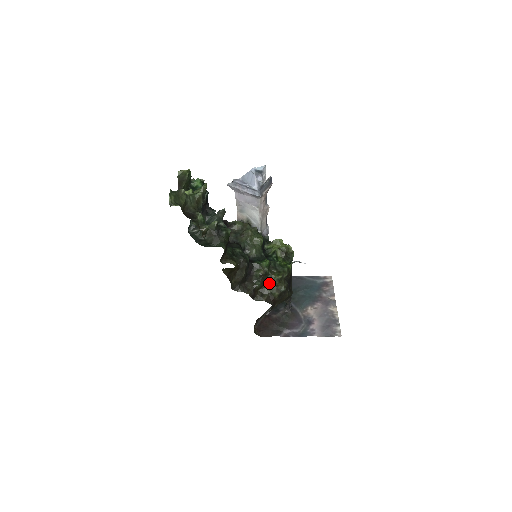
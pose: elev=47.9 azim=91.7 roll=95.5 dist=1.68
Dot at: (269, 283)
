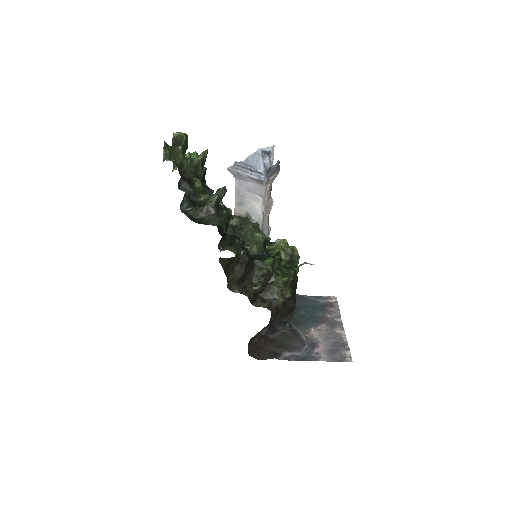
Dot at: (272, 286)
